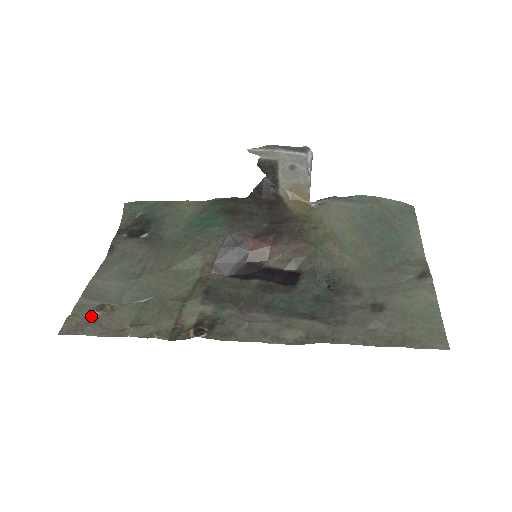
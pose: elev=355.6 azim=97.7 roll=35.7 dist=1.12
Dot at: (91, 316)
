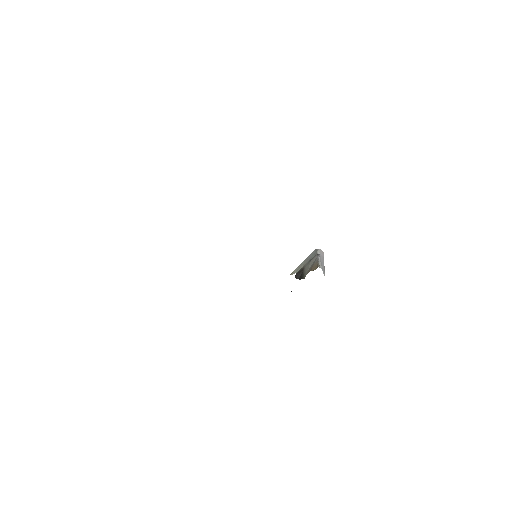
Dot at: occluded
